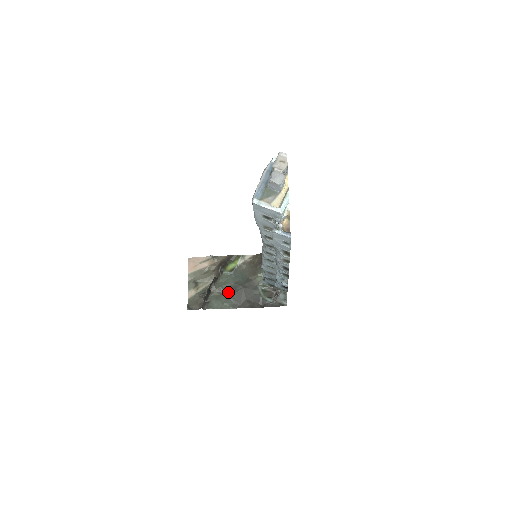
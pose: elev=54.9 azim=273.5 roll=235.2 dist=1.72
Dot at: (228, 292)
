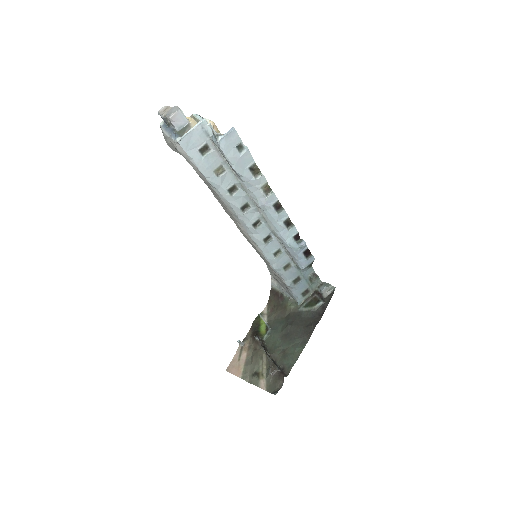
Dot at: (286, 343)
